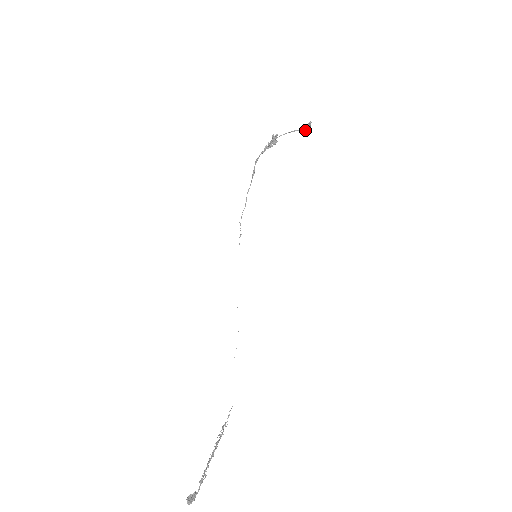
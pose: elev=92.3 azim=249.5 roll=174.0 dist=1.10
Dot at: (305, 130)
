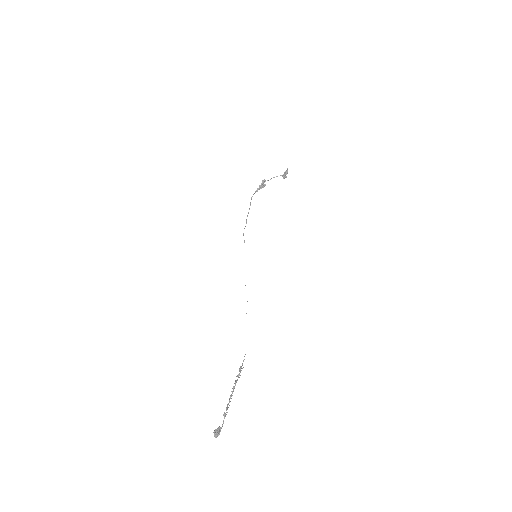
Dot at: (284, 175)
